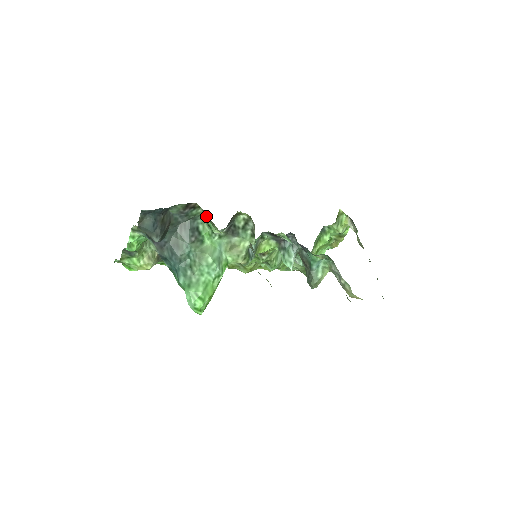
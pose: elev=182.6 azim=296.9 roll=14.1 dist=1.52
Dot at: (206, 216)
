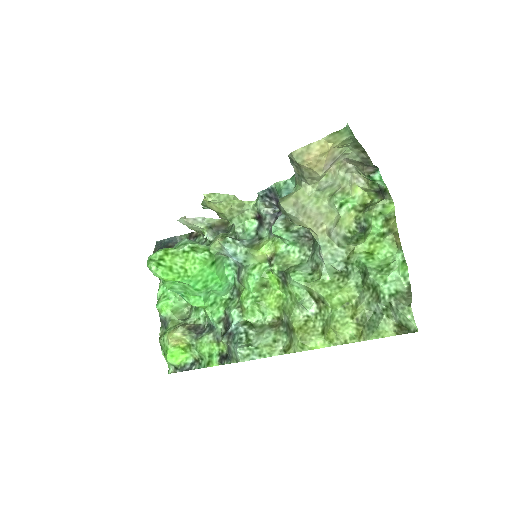
Dot at: (205, 238)
